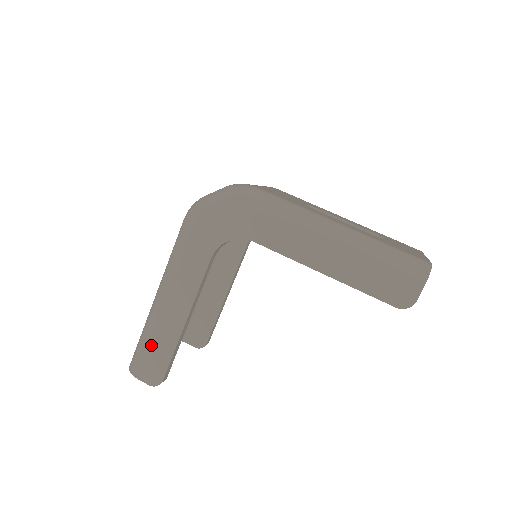
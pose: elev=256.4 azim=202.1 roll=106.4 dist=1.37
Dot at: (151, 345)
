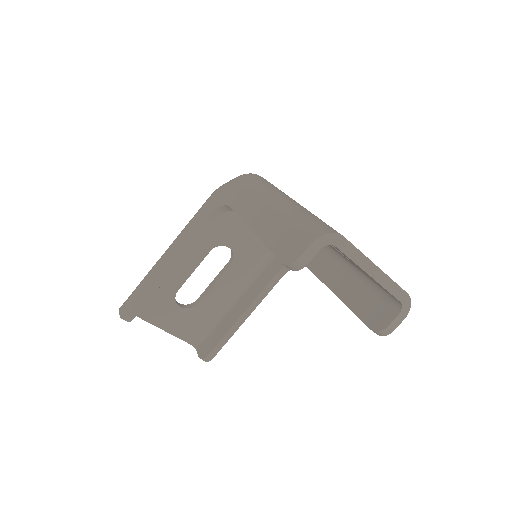
Dot at: (140, 285)
